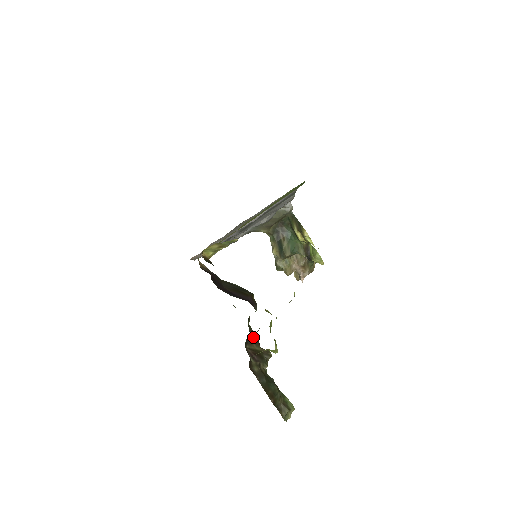
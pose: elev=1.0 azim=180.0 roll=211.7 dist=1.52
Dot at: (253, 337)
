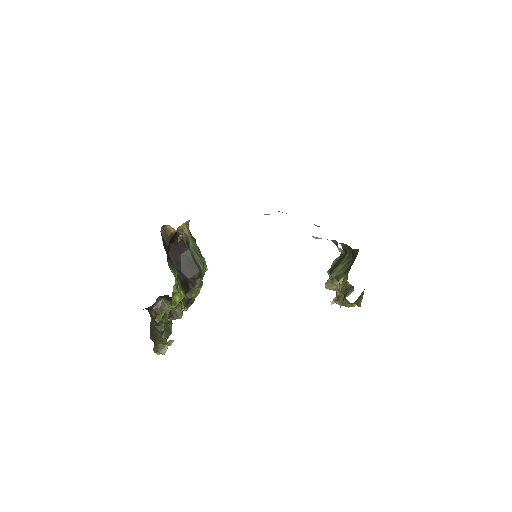
Dot at: (171, 299)
